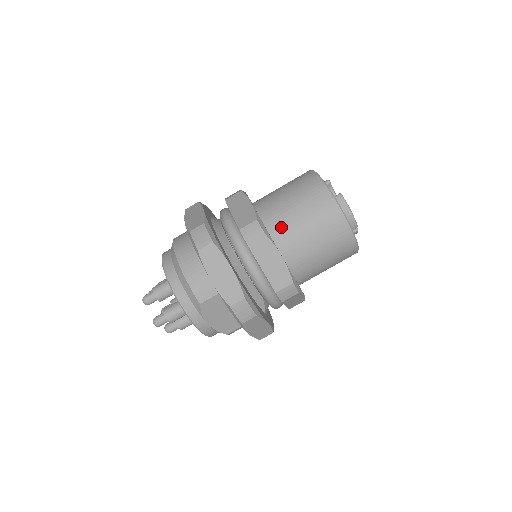
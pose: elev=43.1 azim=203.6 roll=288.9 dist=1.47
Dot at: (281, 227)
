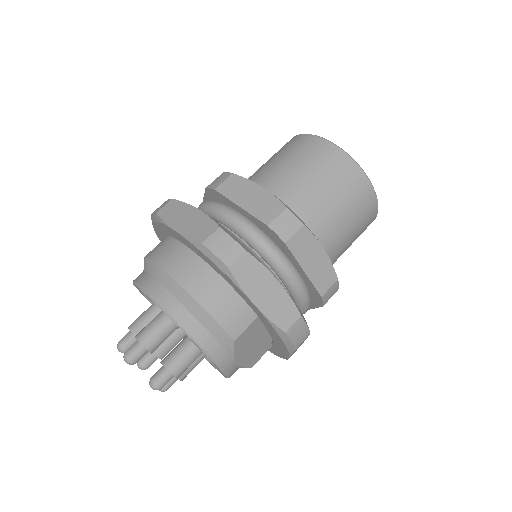
Dot at: (307, 212)
